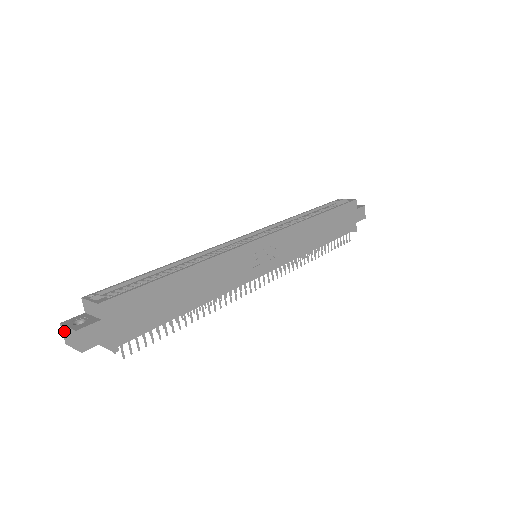
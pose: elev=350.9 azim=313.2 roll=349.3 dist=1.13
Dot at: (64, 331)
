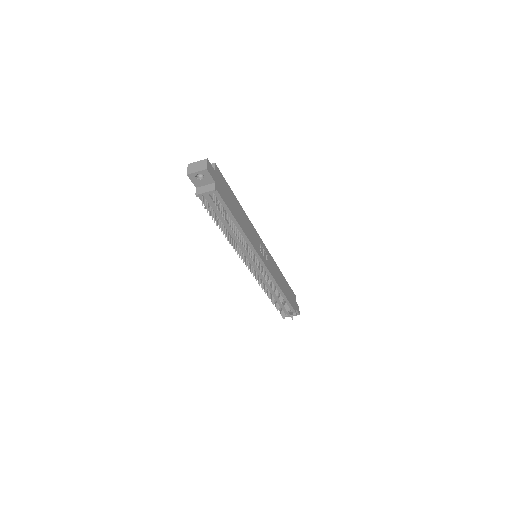
Dot at: (191, 166)
